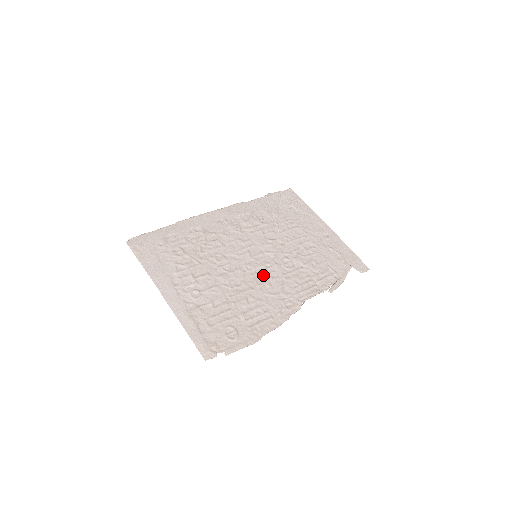
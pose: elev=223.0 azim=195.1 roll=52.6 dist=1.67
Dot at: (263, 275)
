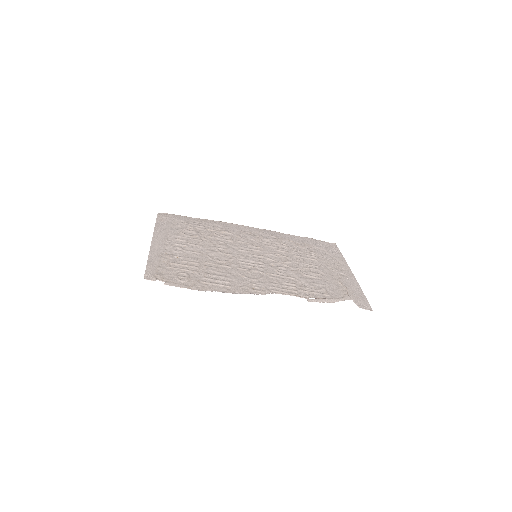
Dot at: (250, 265)
